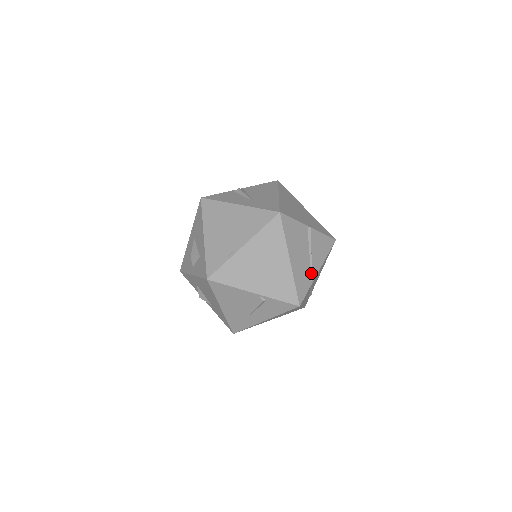
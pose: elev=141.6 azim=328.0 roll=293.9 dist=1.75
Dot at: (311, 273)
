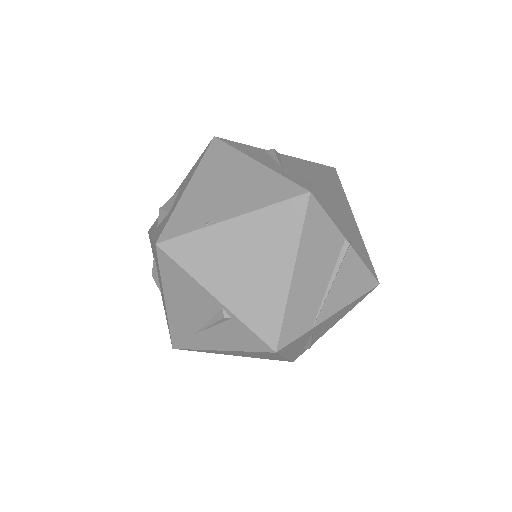
Dot at: (319, 311)
